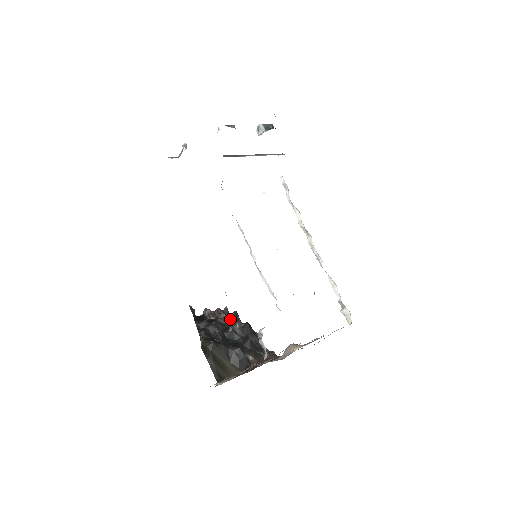
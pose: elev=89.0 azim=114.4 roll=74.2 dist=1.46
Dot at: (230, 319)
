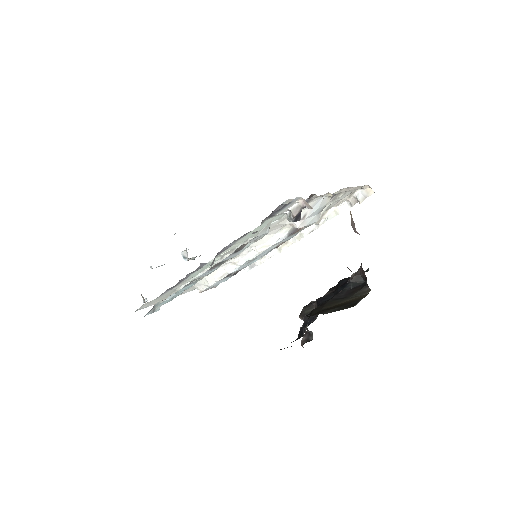
Dot at: (312, 304)
